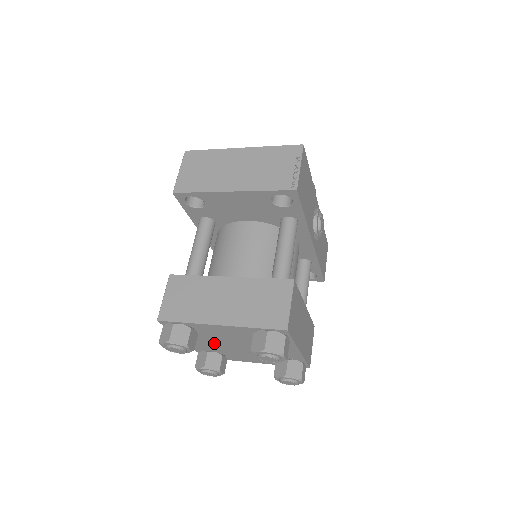
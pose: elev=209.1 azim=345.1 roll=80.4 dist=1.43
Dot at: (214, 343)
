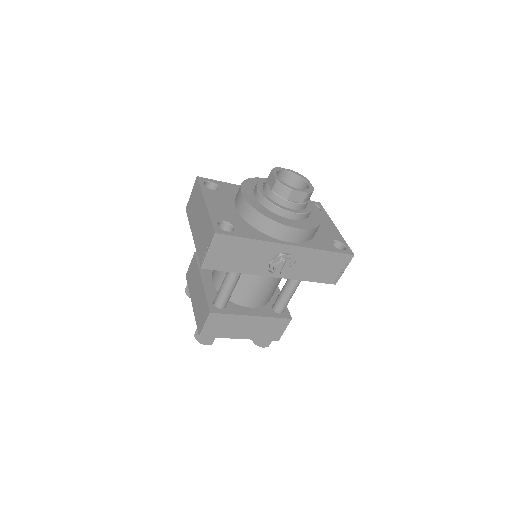
Dot at: occluded
